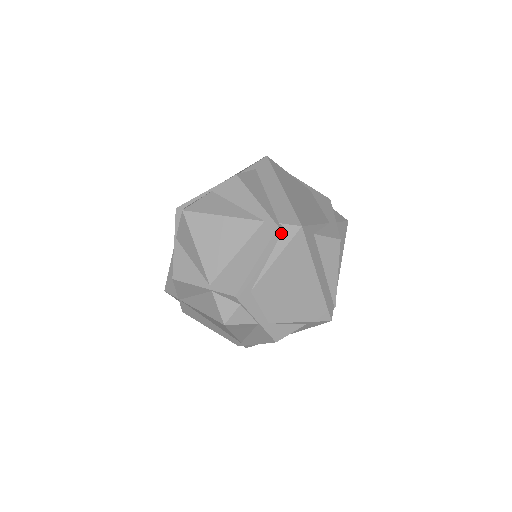
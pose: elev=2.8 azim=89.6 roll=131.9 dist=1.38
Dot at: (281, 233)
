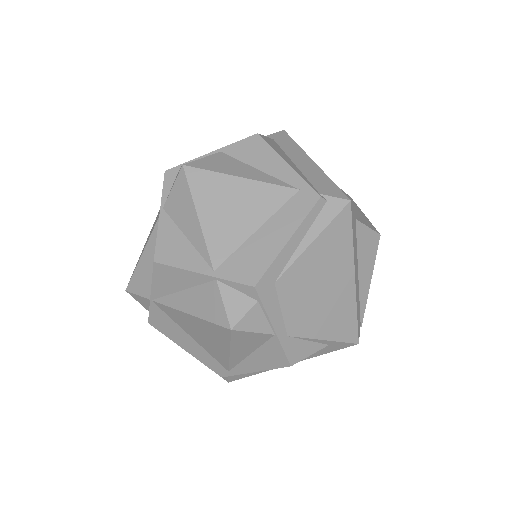
Dot at: (322, 207)
